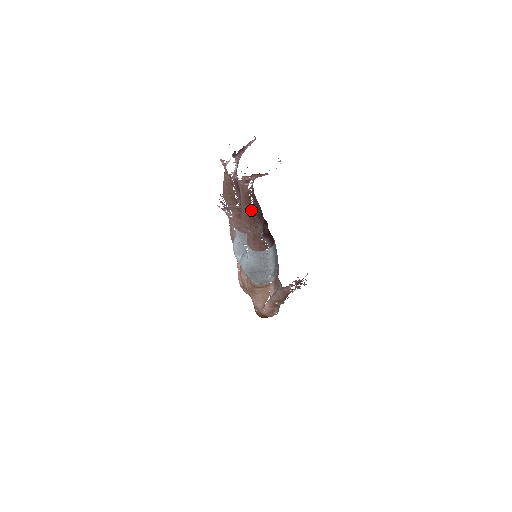
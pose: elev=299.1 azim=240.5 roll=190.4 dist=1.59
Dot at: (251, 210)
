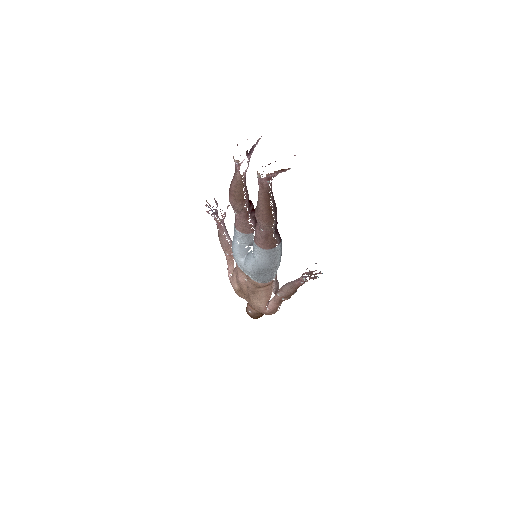
Dot at: (270, 208)
